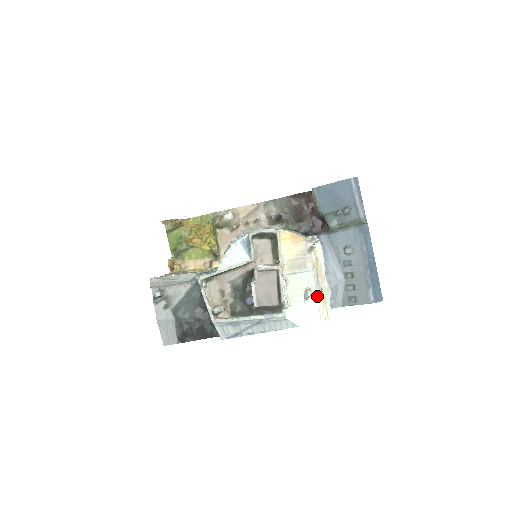
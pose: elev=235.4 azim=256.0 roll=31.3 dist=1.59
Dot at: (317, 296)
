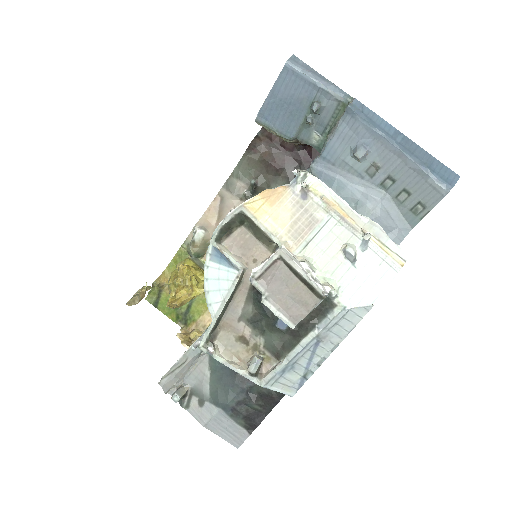
Dot at: (365, 245)
